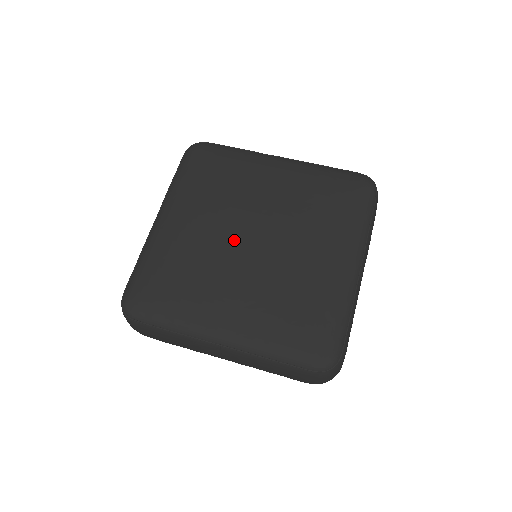
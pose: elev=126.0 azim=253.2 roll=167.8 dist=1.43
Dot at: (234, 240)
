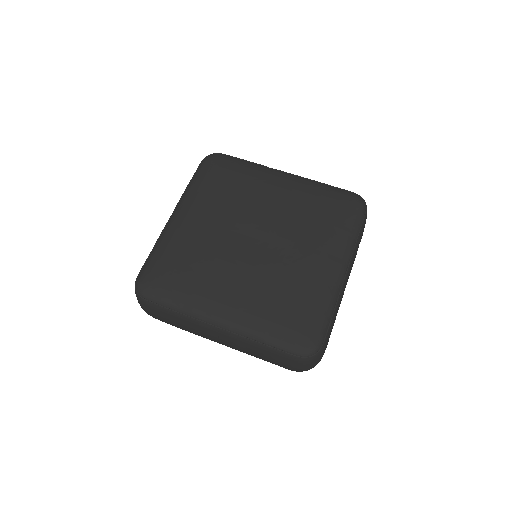
Dot at: (238, 239)
